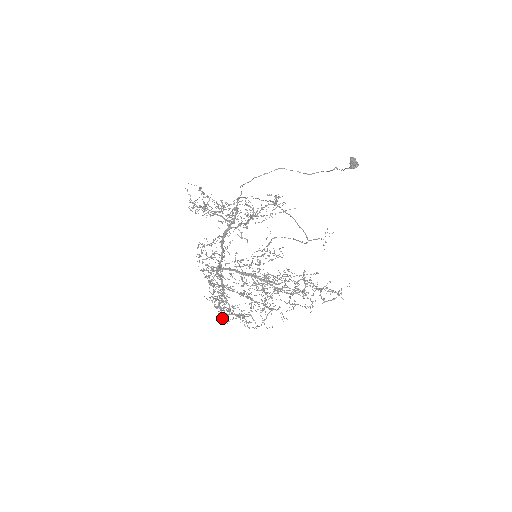
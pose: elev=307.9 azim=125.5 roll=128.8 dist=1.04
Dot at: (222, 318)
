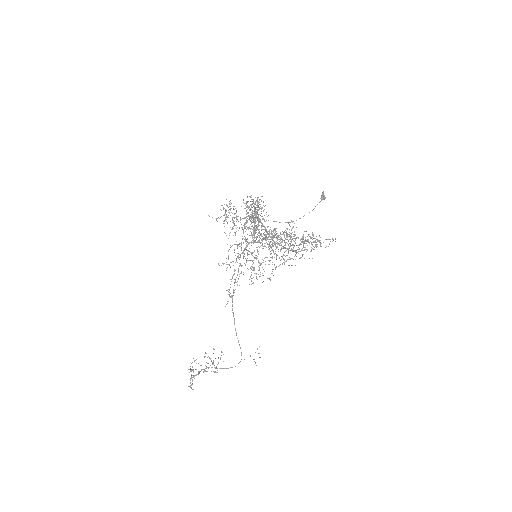
Dot at: occluded
